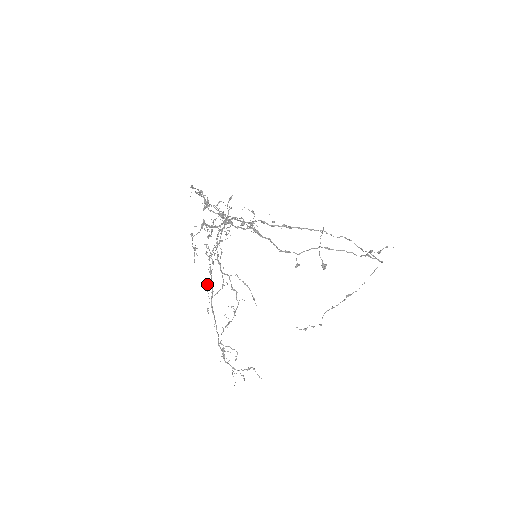
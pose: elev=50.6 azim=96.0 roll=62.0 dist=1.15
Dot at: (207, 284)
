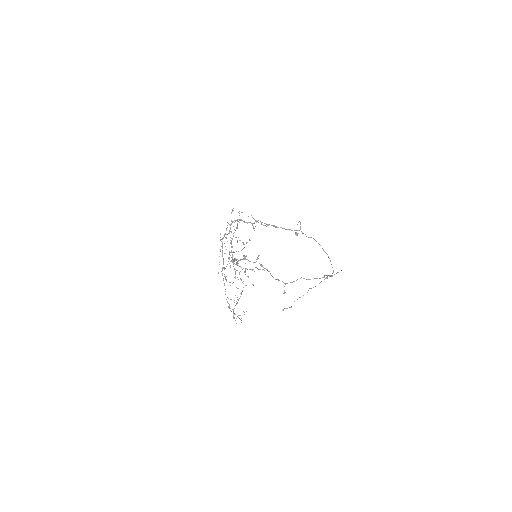
Dot at: (219, 256)
